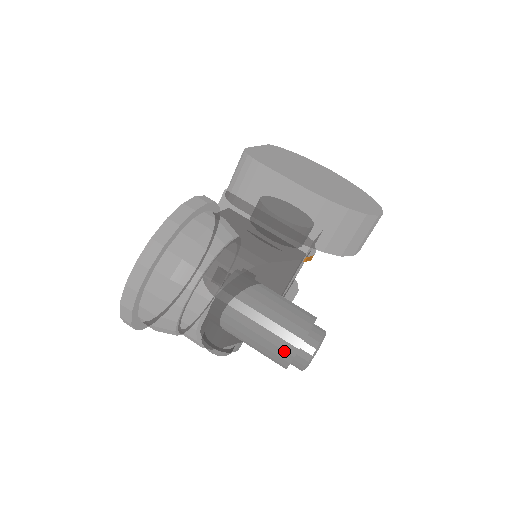
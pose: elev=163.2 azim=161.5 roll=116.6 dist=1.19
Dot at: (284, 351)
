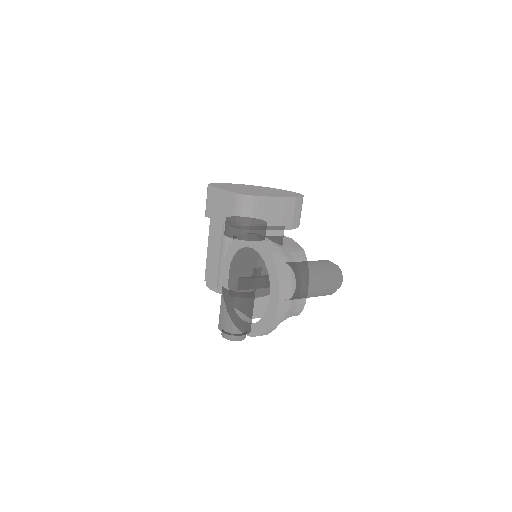
Dot at: (335, 284)
